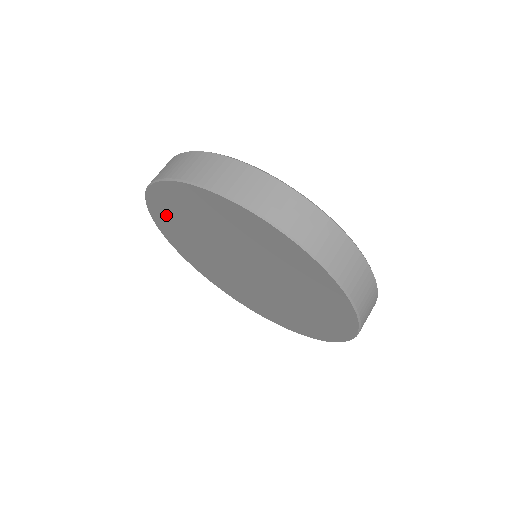
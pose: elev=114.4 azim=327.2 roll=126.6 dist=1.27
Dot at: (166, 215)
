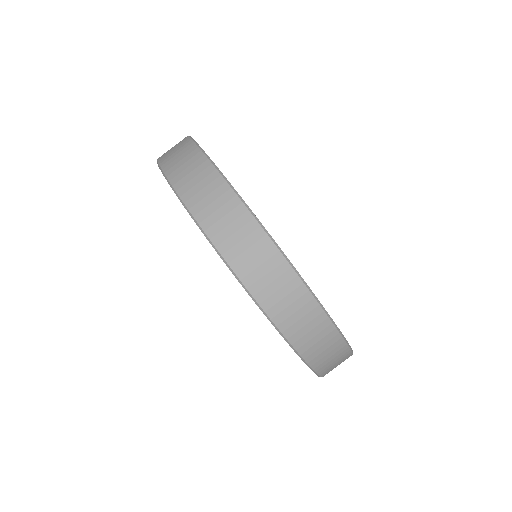
Dot at: occluded
